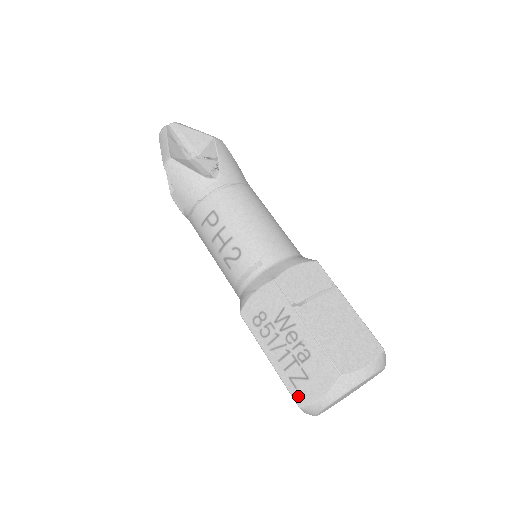
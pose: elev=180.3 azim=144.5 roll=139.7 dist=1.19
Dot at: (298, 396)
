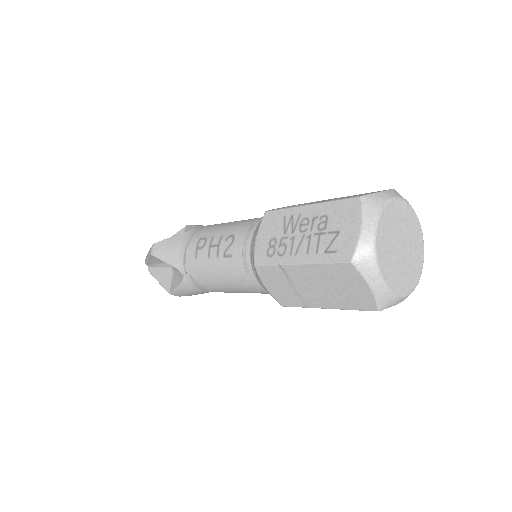
Dot at: (342, 255)
